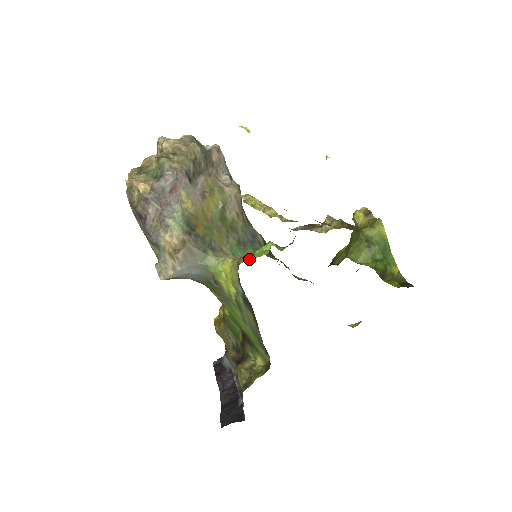
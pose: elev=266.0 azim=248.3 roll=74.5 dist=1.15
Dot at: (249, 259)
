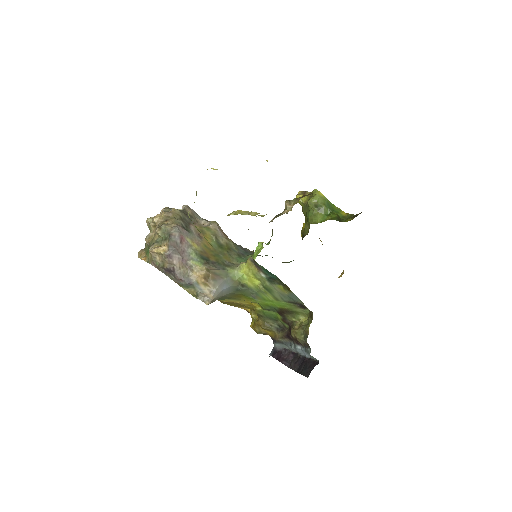
Dot at: occluded
